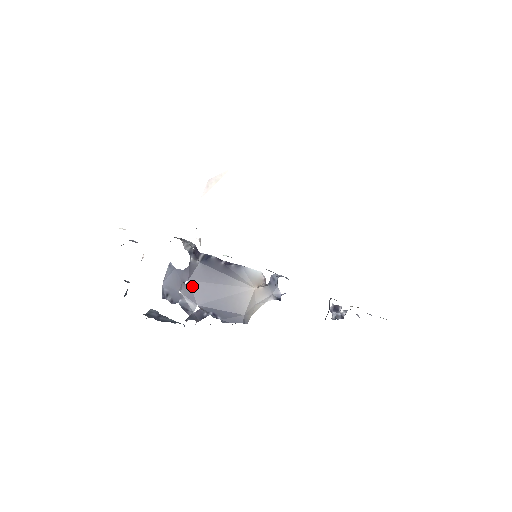
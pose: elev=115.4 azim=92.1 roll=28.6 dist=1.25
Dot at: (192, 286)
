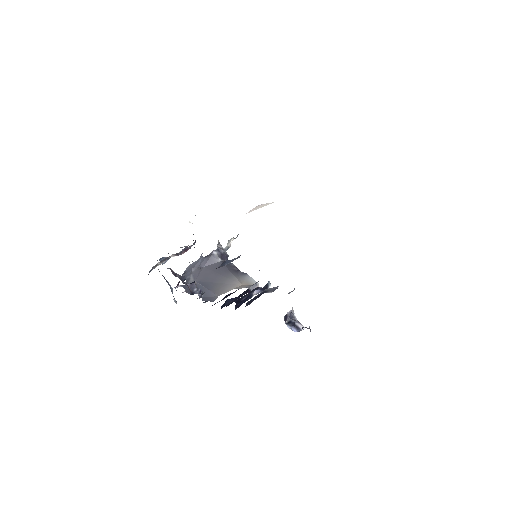
Dot at: (203, 270)
